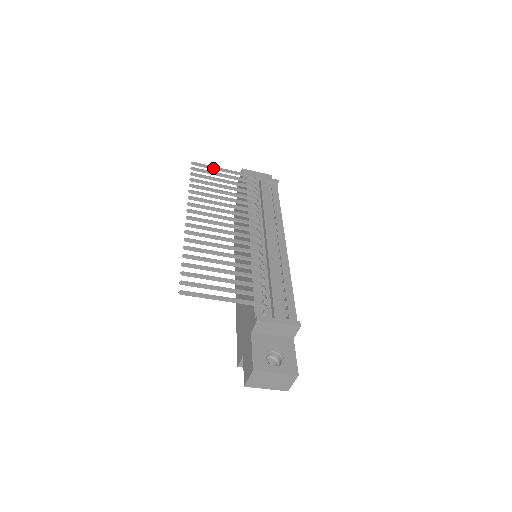
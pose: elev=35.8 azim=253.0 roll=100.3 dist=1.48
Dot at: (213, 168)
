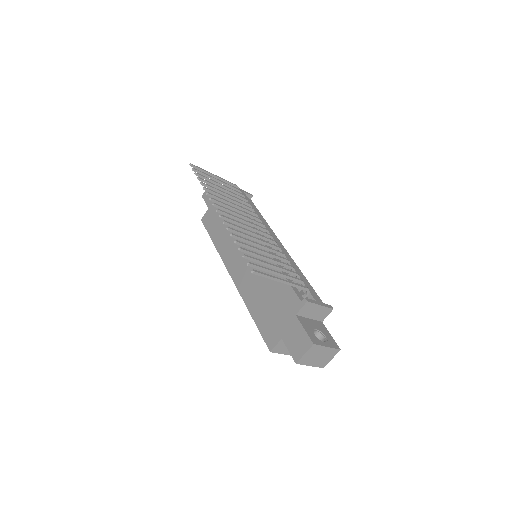
Dot at: (207, 173)
